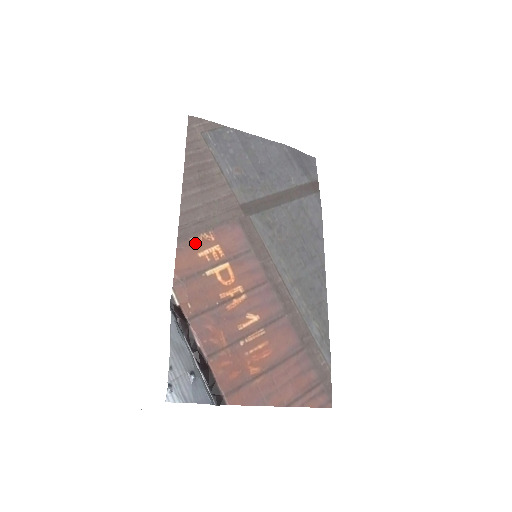
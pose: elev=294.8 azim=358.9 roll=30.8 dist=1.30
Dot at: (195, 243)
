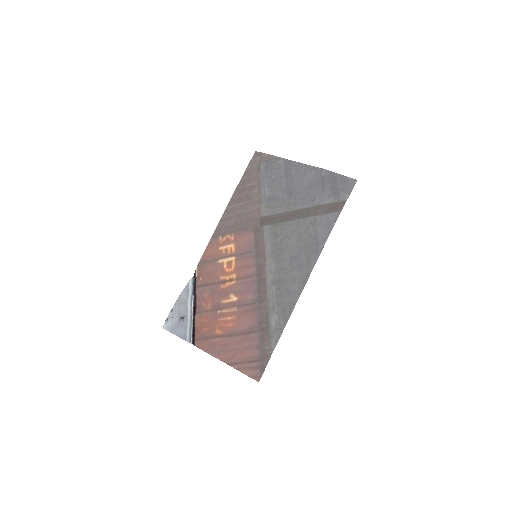
Dot at: (221, 240)
